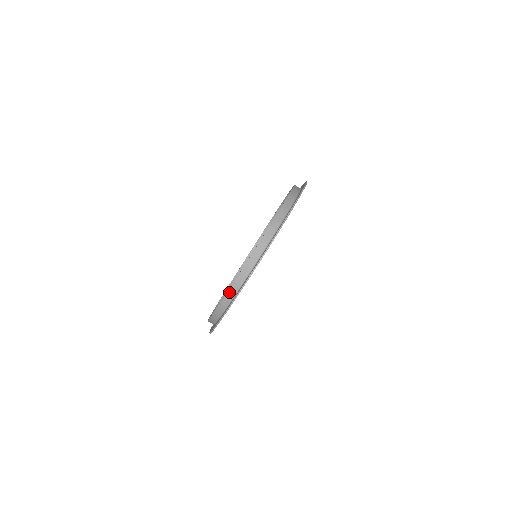
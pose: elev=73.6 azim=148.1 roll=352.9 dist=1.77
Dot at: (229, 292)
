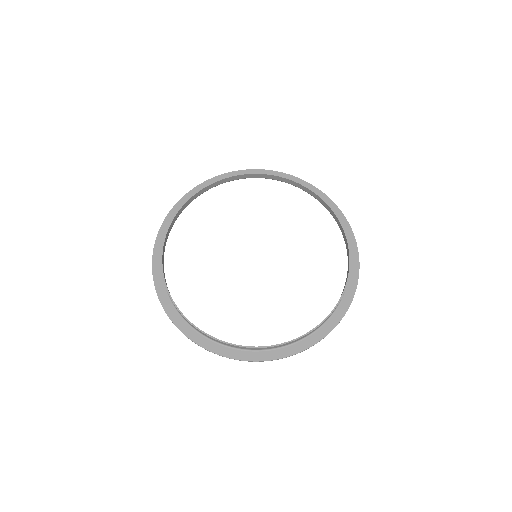
Dot at: (230, 345)
